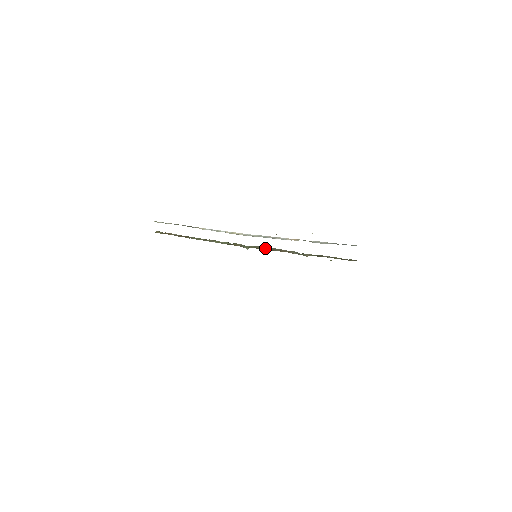
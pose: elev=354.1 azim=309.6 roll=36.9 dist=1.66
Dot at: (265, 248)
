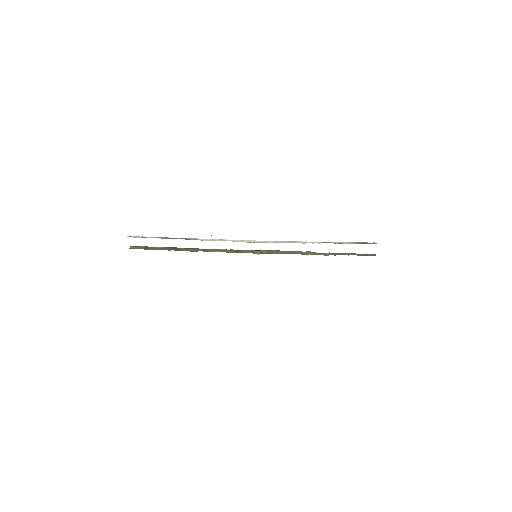
Dot at: (280, 252)
